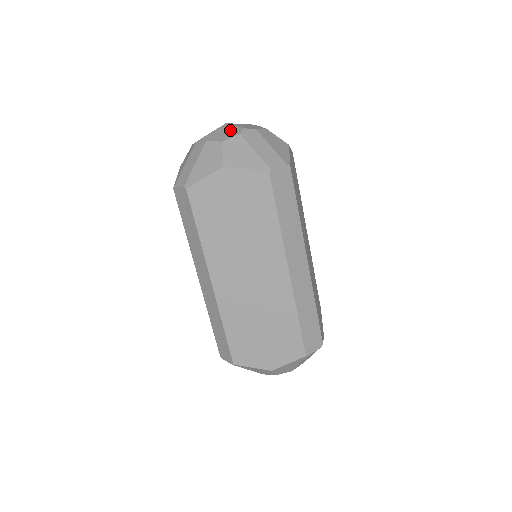
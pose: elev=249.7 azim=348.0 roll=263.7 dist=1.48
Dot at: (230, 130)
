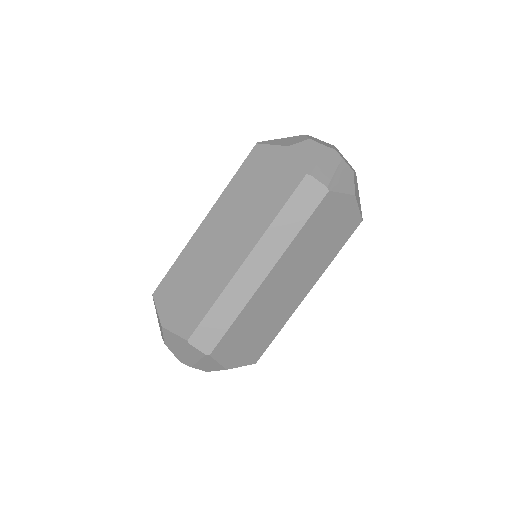
Dot at: (346, 160)
